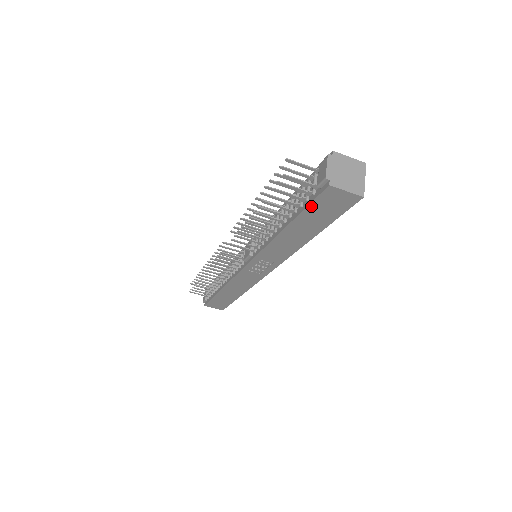
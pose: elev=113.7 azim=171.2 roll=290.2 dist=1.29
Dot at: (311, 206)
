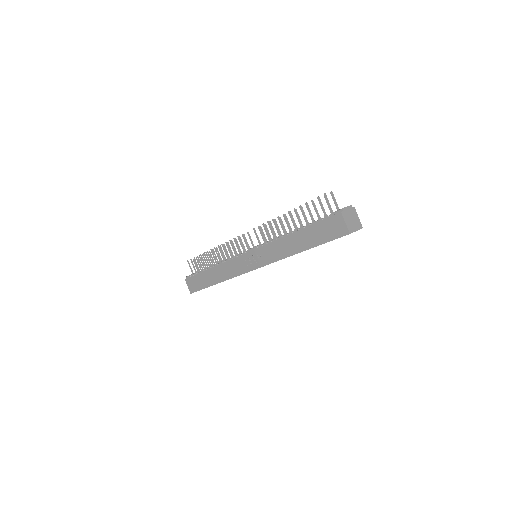
Dot at: (321, 222)
